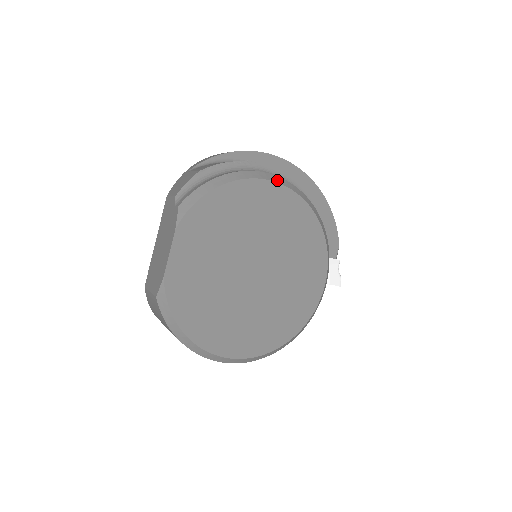
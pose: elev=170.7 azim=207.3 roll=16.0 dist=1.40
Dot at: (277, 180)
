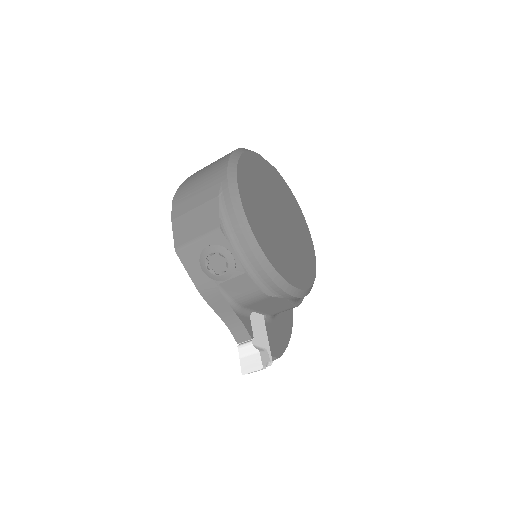
Dot at: (312, 243)
